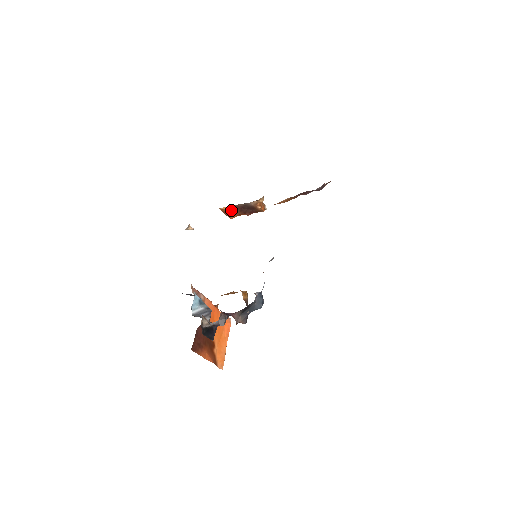
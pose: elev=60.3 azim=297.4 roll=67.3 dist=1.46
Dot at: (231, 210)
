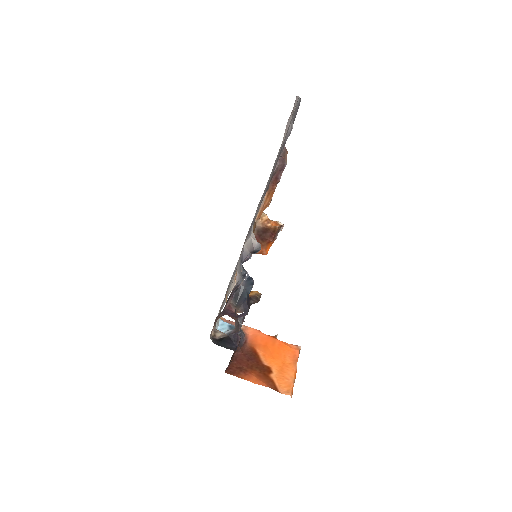
Dot at: occluded
